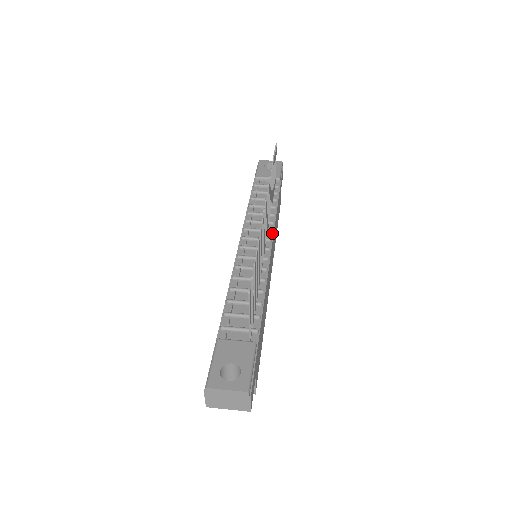
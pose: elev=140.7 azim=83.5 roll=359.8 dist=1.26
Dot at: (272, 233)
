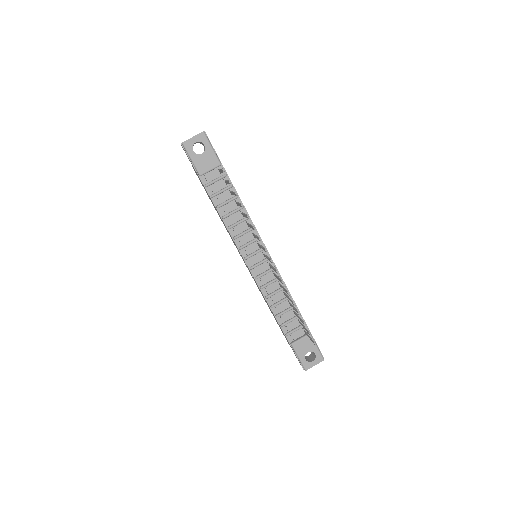
Dot at: occluded
